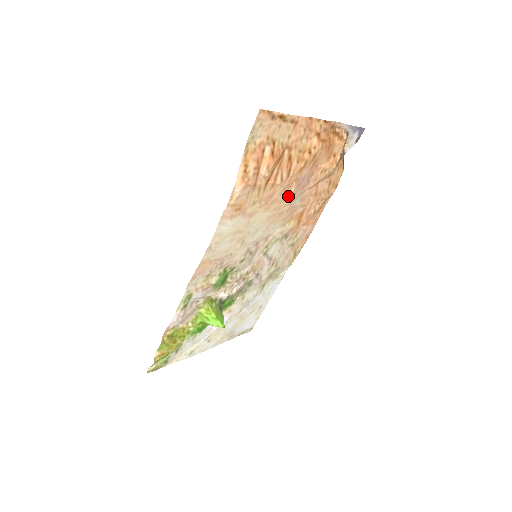
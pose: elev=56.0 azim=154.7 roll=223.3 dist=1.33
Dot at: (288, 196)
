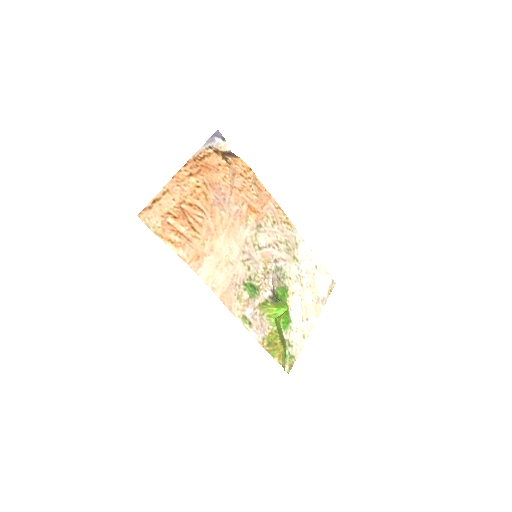
Dot at: (221, 215)
